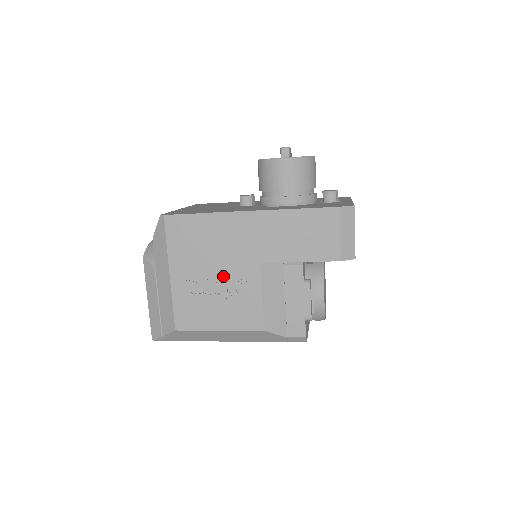
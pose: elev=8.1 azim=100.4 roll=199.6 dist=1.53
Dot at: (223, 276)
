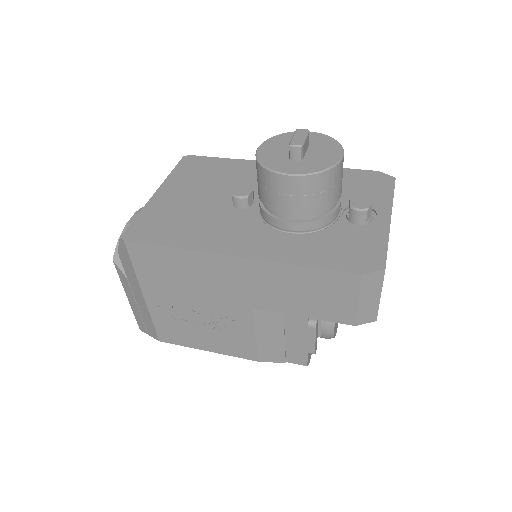
Dot at: (207, 310)
